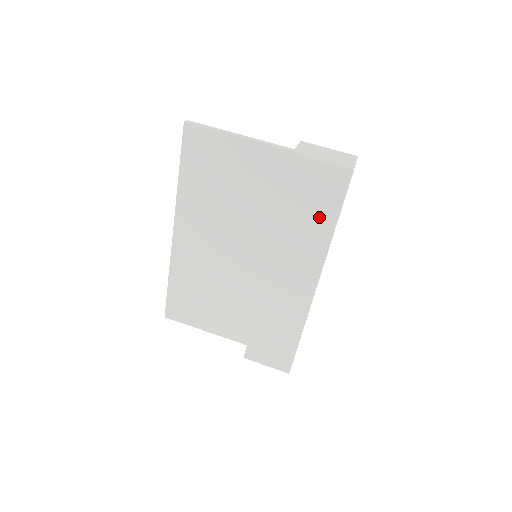
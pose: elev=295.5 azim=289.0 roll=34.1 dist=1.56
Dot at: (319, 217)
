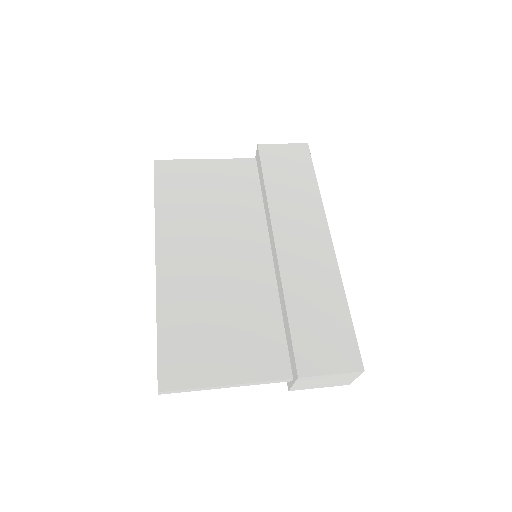
Dot at: (301, 180)
